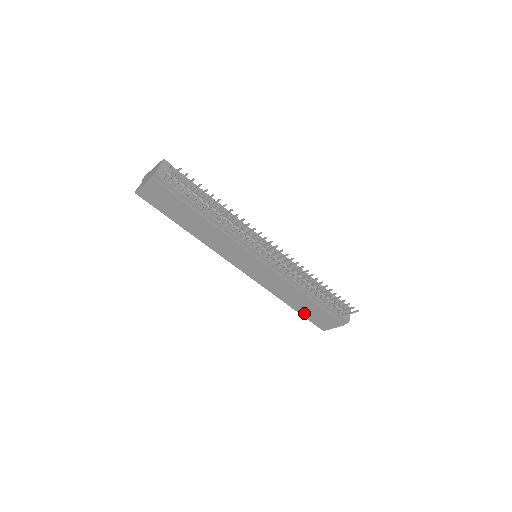
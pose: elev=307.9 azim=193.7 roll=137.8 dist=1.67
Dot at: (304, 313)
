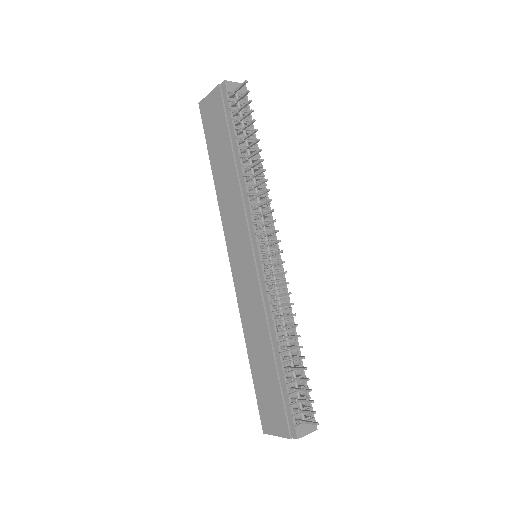
Dot at: (257, 381)
